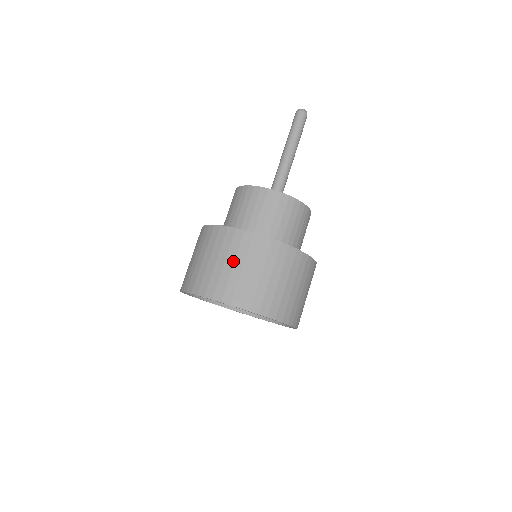
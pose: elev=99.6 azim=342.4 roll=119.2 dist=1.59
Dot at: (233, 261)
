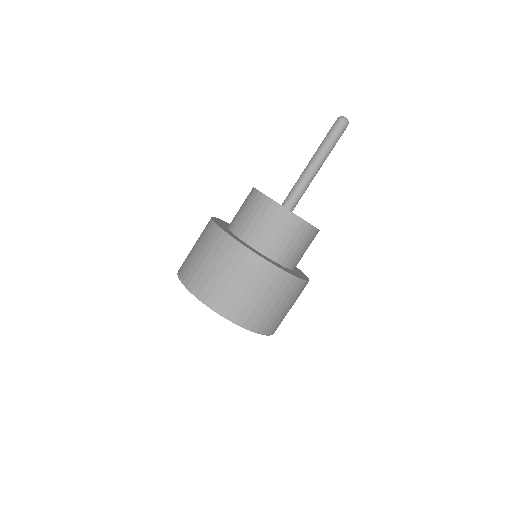
Dot at: (262, 294)
